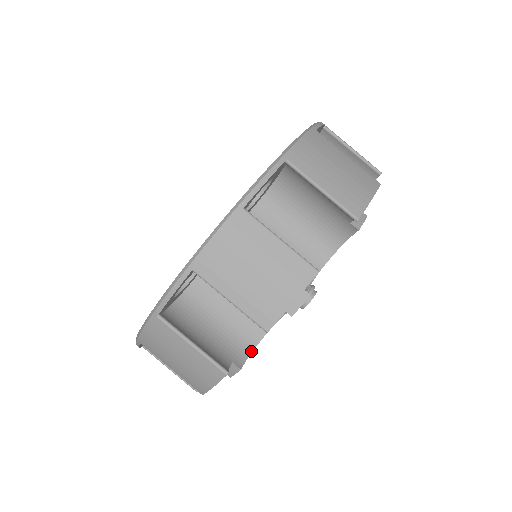
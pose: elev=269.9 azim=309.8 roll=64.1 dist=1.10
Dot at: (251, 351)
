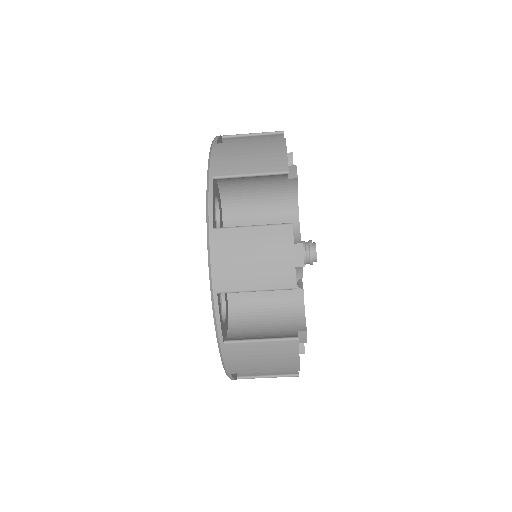
Dot at: occluded
